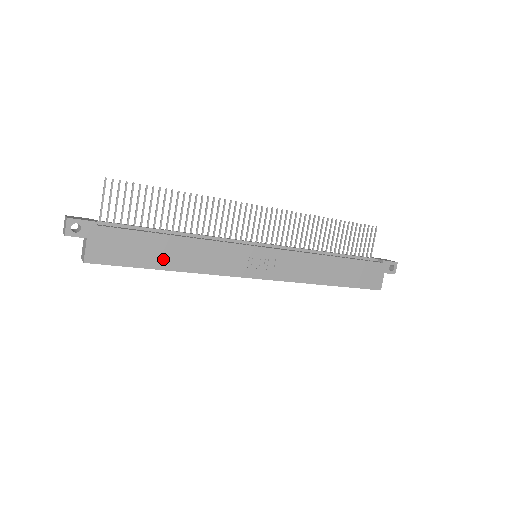
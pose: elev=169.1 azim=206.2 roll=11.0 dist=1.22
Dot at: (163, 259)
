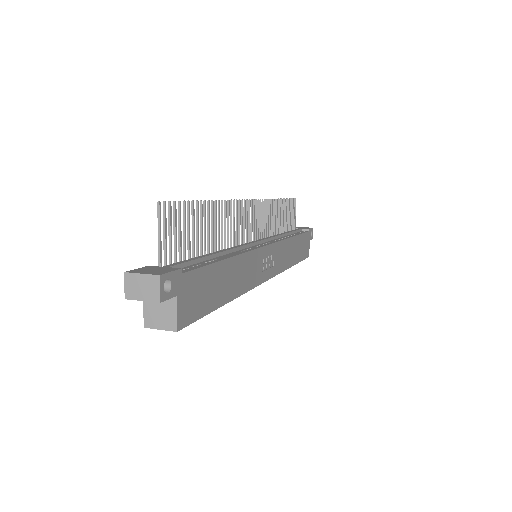
Dot at: (224, 291)
